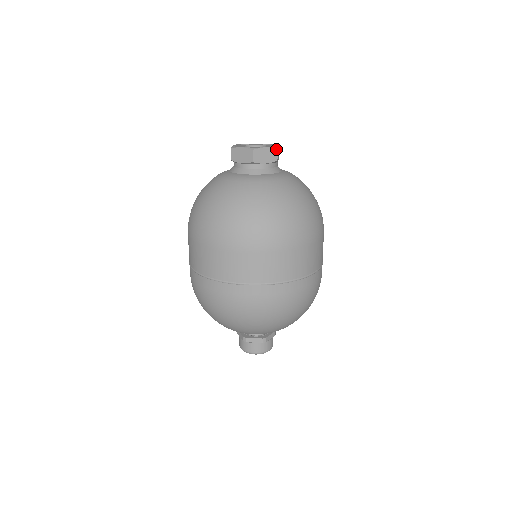
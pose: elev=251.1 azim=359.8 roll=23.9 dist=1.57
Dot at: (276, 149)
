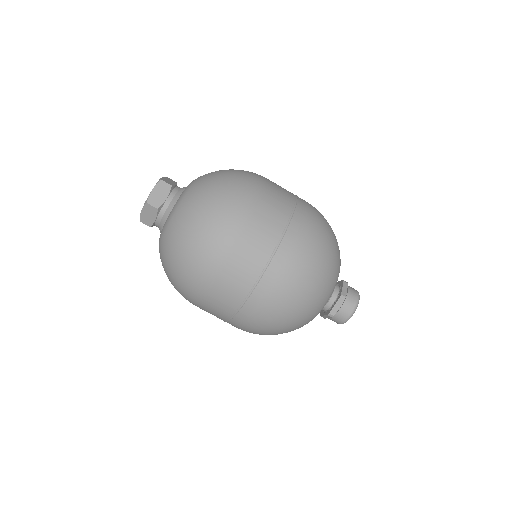
Dot at: (146, 204)
